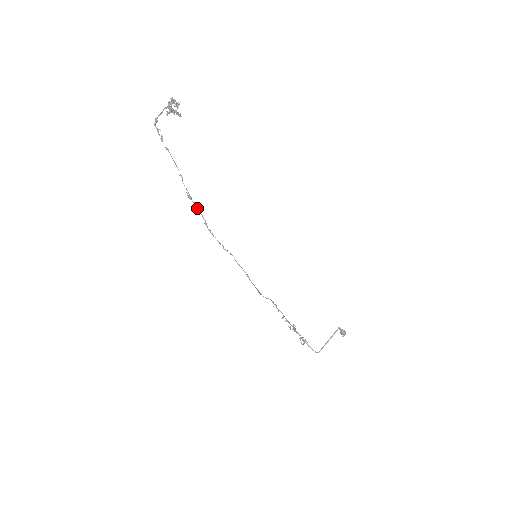
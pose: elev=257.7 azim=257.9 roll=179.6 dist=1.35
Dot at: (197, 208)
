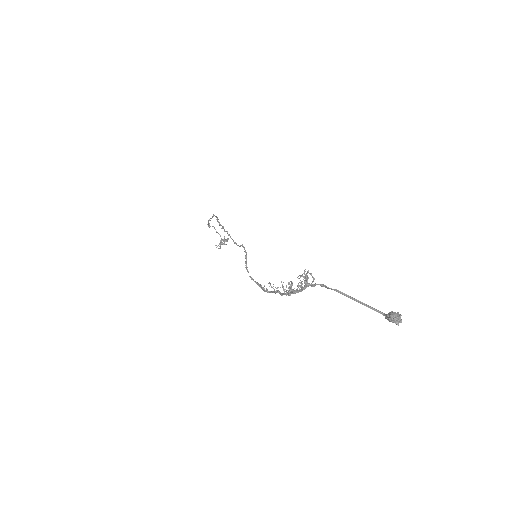
Dot at: (216, 216)
